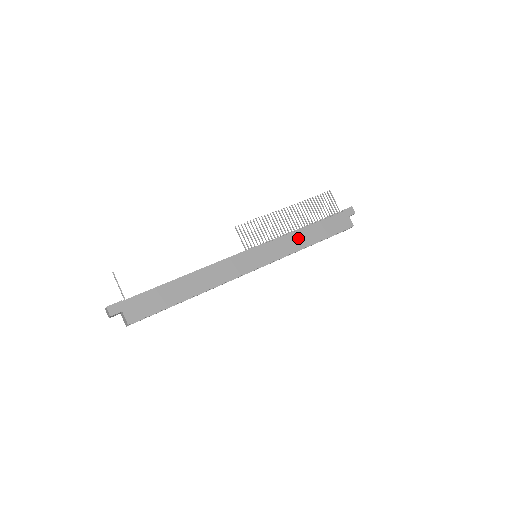
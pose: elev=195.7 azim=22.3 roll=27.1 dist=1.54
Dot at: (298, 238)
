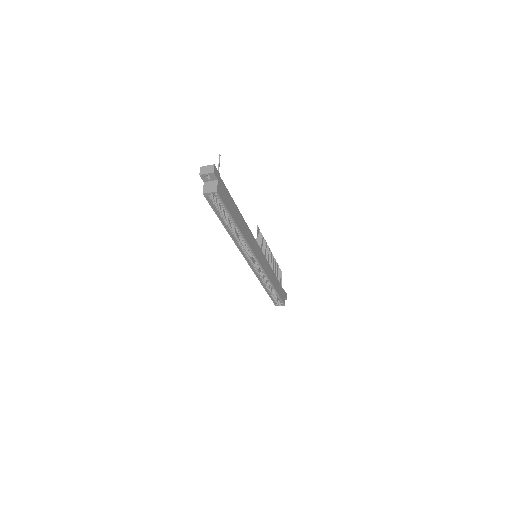
Dot at: (272, 275)
